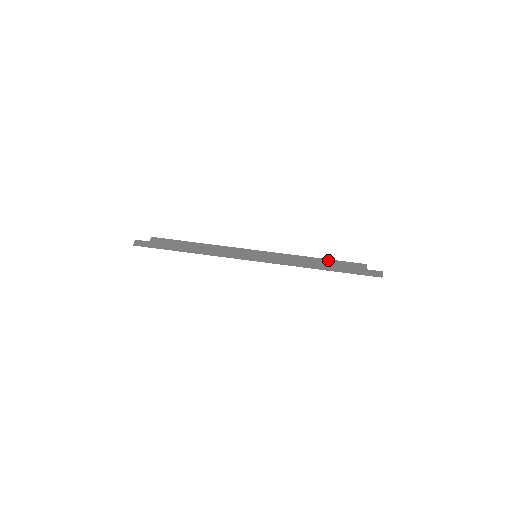
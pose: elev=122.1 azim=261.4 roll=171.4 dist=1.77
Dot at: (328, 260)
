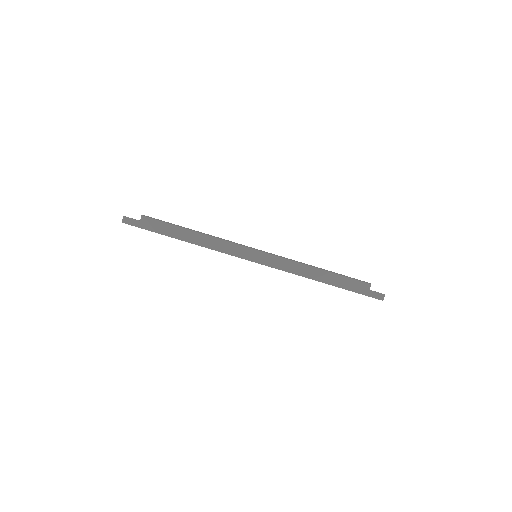
Dot at: (332, 274)
